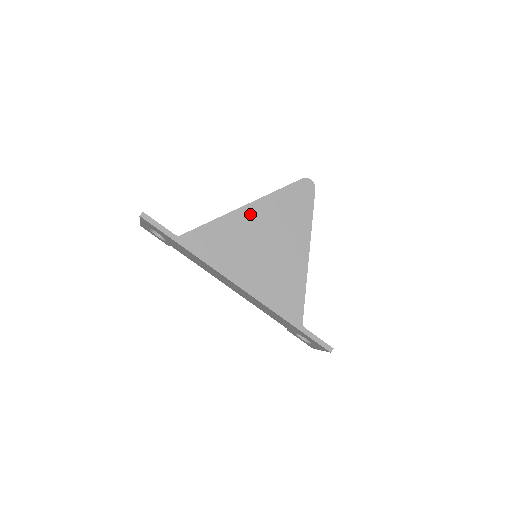
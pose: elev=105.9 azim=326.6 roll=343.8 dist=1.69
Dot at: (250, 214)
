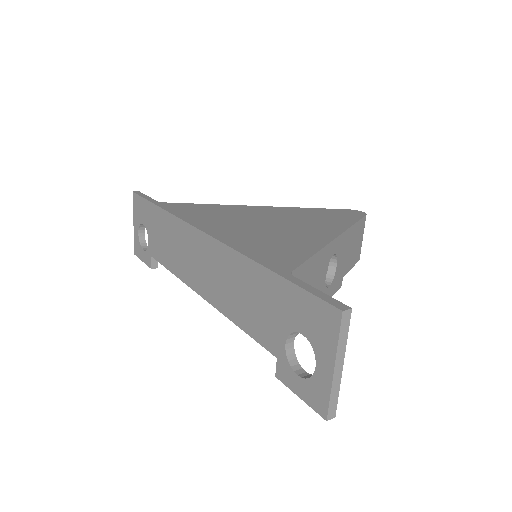
Dot at: (263, 209)
